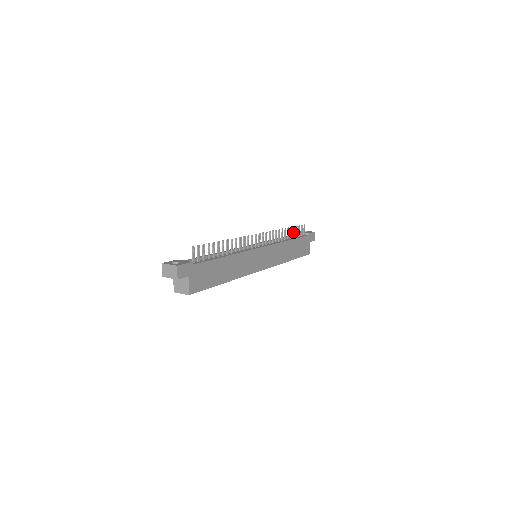
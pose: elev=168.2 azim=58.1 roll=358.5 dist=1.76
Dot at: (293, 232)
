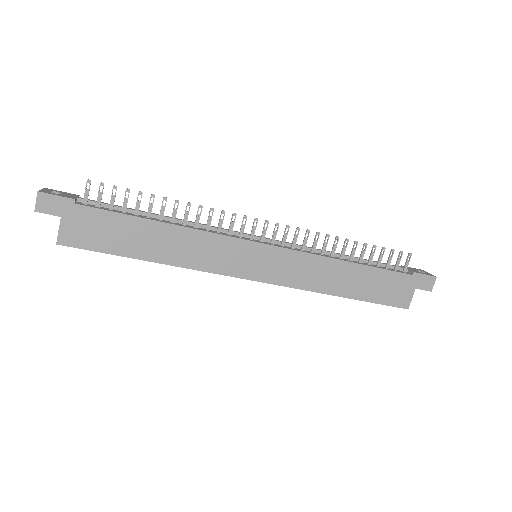
Dot at: (370, 254)
